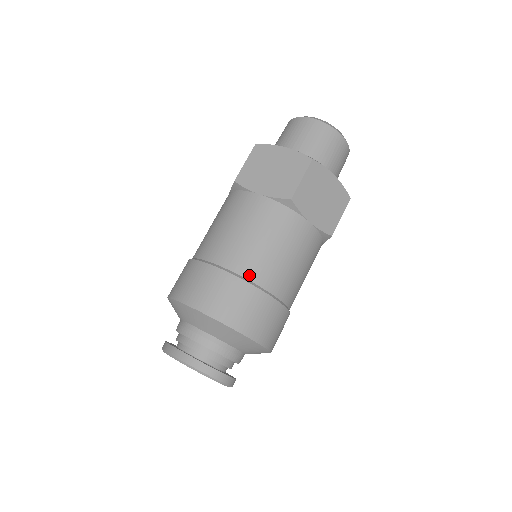
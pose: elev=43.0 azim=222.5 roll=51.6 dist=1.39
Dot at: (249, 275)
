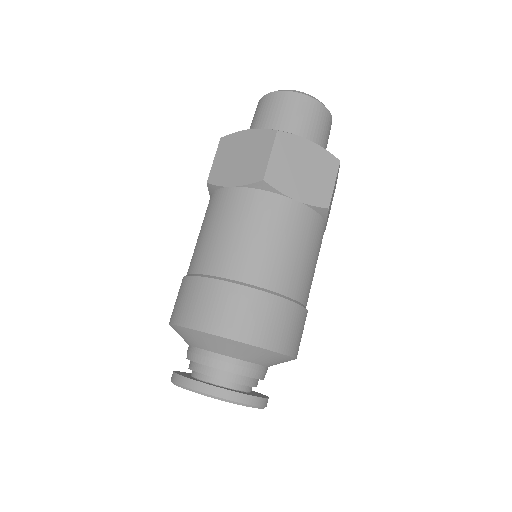
Dot at: (298, 296)
